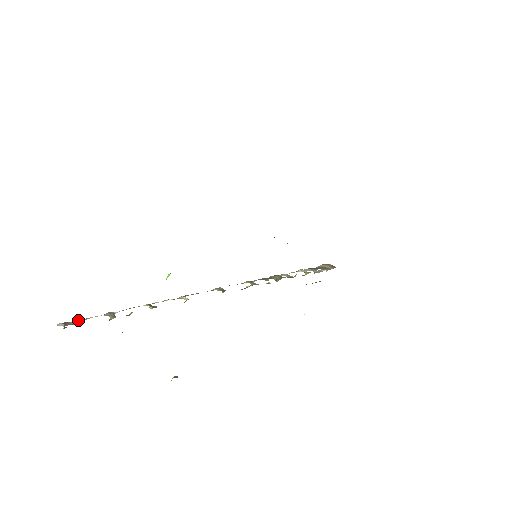
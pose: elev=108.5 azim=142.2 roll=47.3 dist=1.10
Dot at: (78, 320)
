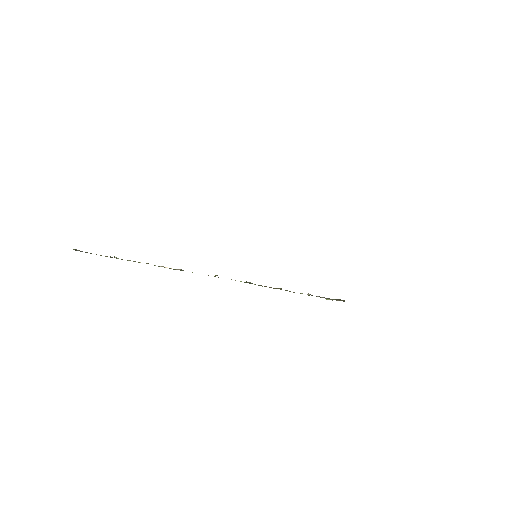
Dot at: occluded
